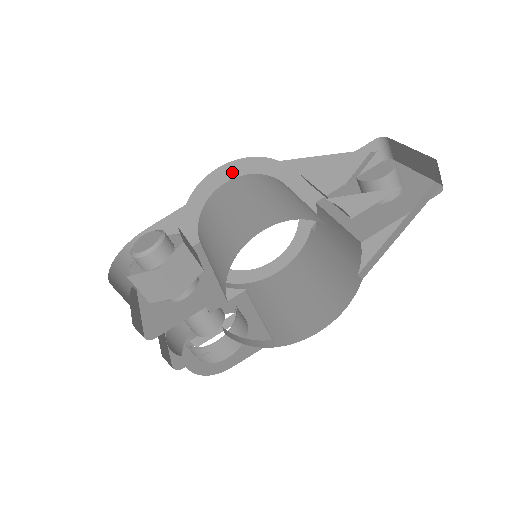
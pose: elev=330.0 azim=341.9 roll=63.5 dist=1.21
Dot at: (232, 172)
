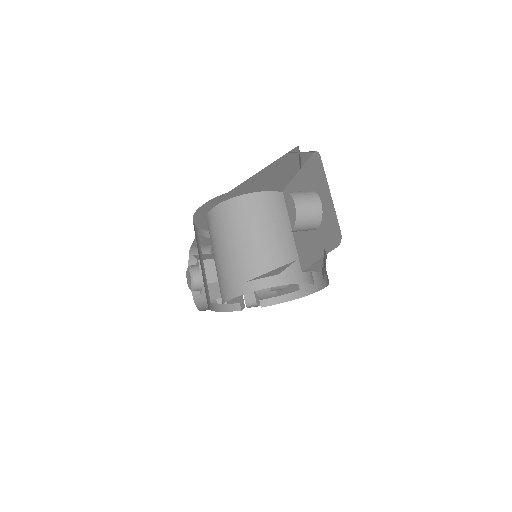
Dot at: (205, 210)
